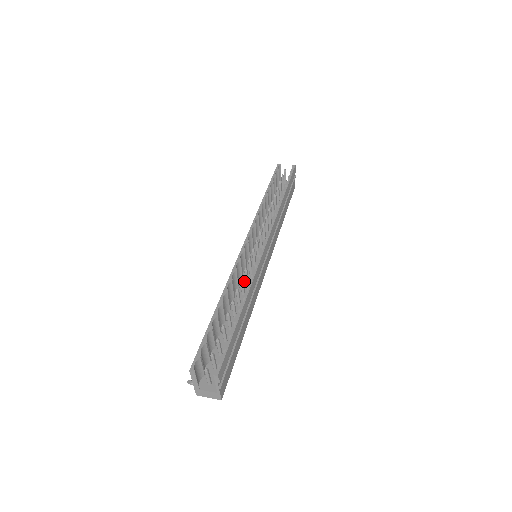
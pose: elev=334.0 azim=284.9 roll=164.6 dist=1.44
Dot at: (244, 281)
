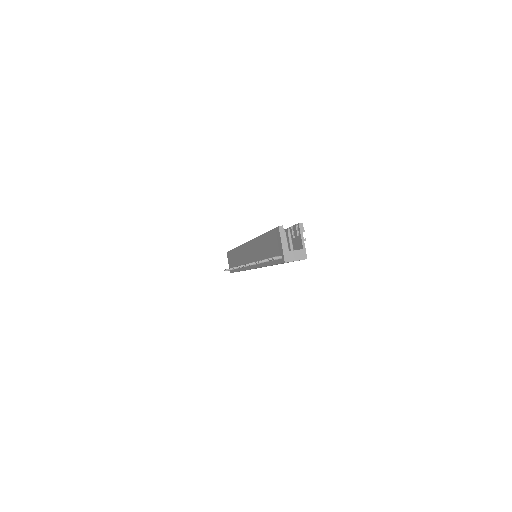
Dot at: occluded
